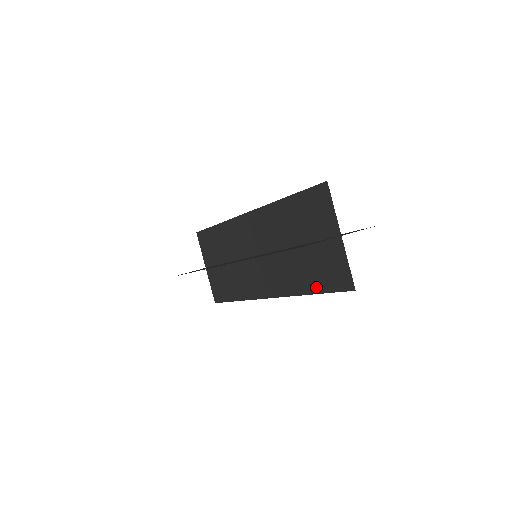
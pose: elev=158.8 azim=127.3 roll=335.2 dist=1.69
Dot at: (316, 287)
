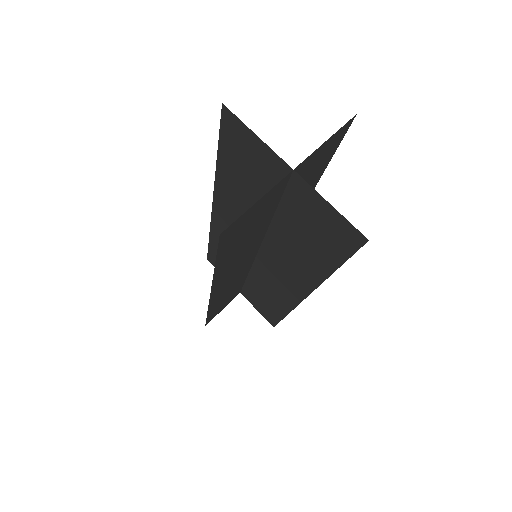
Dot at: (328, 262)
